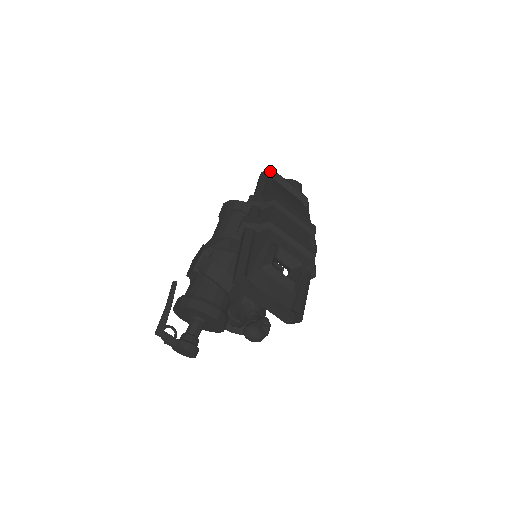
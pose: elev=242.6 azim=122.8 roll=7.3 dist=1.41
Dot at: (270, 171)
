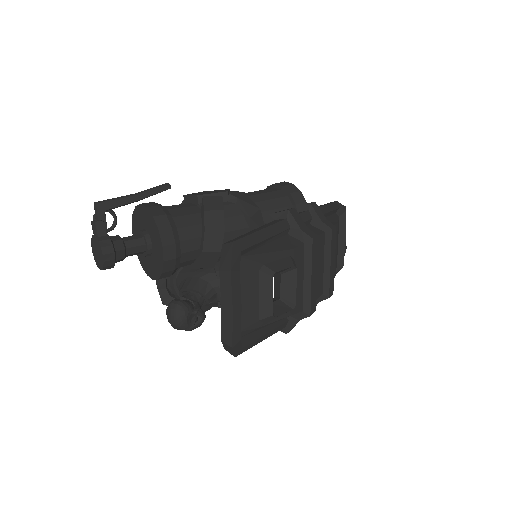
Dot at: (344, 208)
